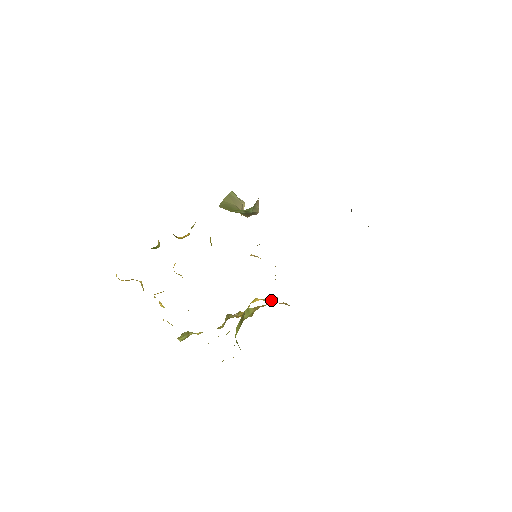
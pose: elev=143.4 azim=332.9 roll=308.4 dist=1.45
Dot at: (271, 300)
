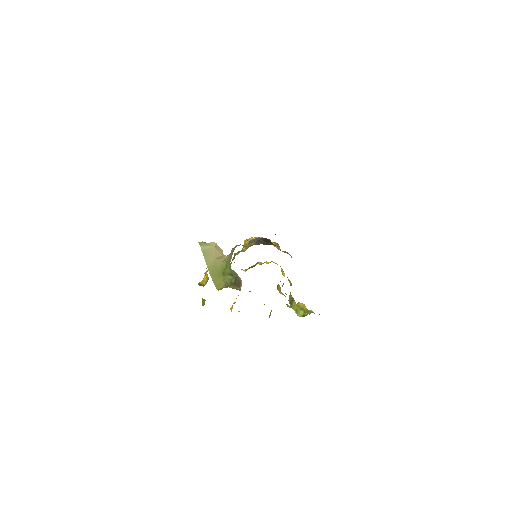
Dot at: occluded
